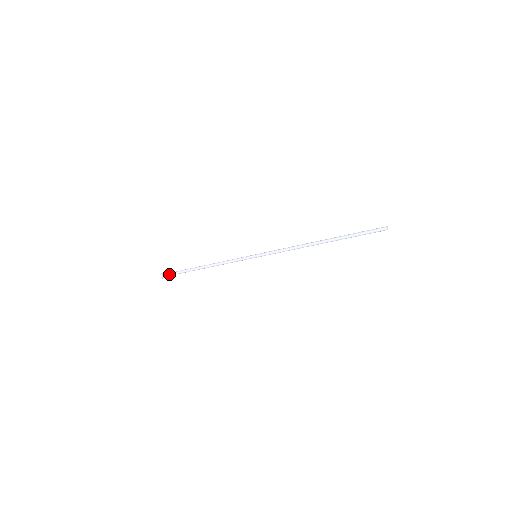
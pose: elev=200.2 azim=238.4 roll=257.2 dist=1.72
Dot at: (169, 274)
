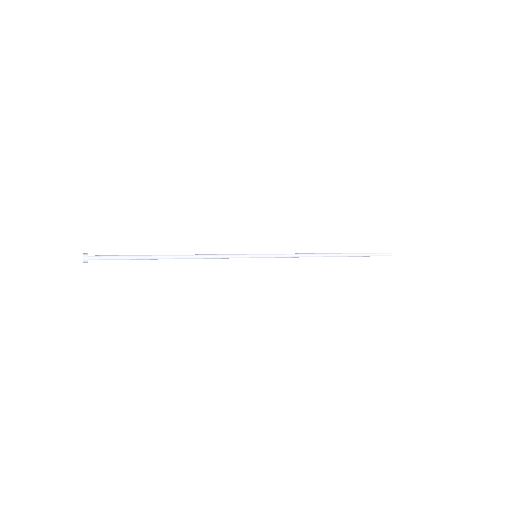
Dot at: (102, 256)
